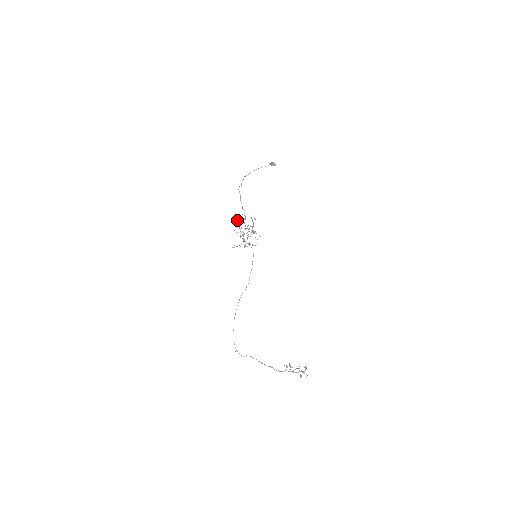
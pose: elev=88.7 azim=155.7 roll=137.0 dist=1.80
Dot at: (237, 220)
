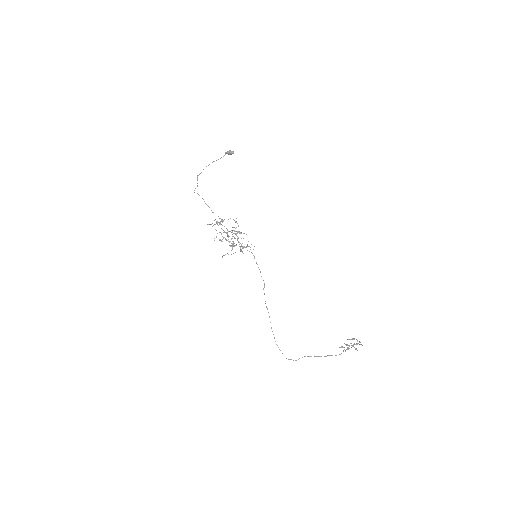
Dot at: occluded
